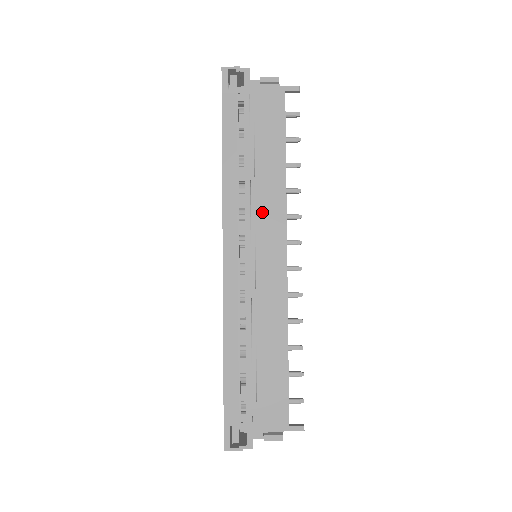
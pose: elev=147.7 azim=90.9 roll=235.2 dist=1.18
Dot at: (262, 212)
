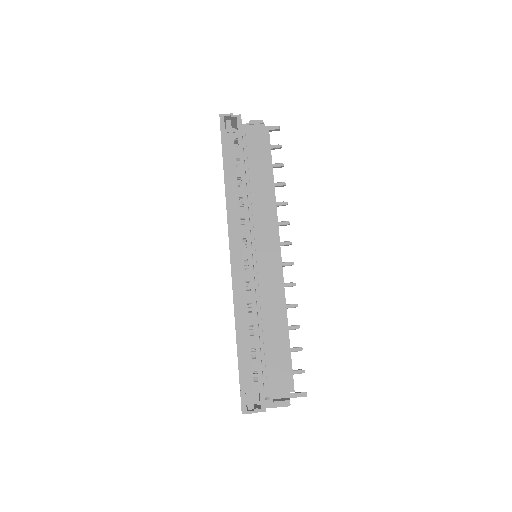
Dot at: (258, 219)
